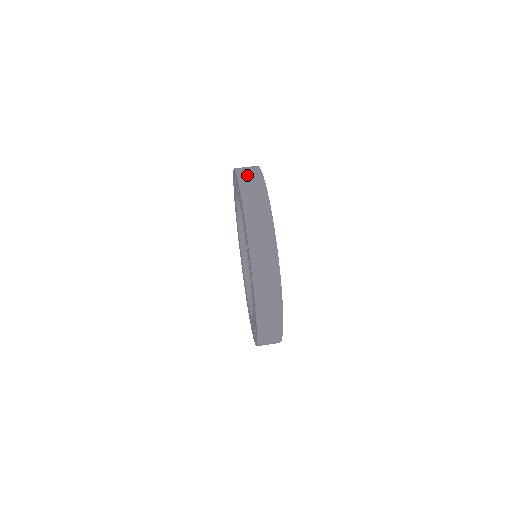
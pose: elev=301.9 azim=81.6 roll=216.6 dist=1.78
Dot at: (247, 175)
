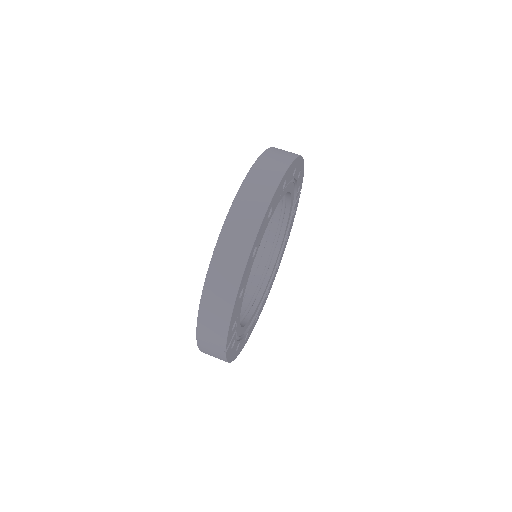
Dot at: occluded
